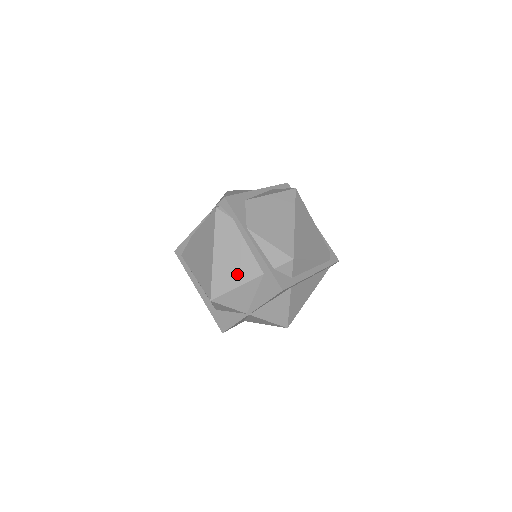
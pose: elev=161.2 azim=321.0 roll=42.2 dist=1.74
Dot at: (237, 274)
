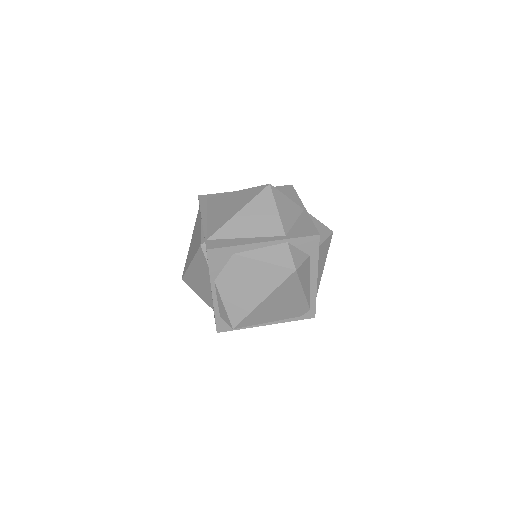
Dot at: (200, 290)
